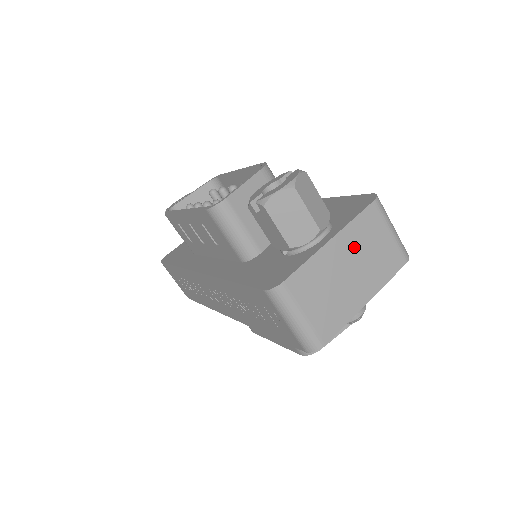
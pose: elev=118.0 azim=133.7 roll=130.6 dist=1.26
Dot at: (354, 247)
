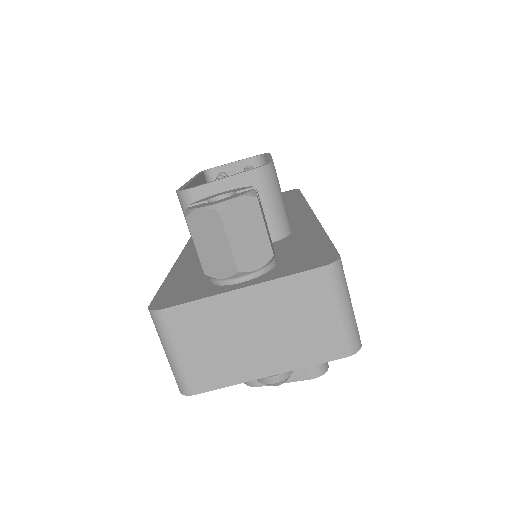
Dot at: (273, 309)
